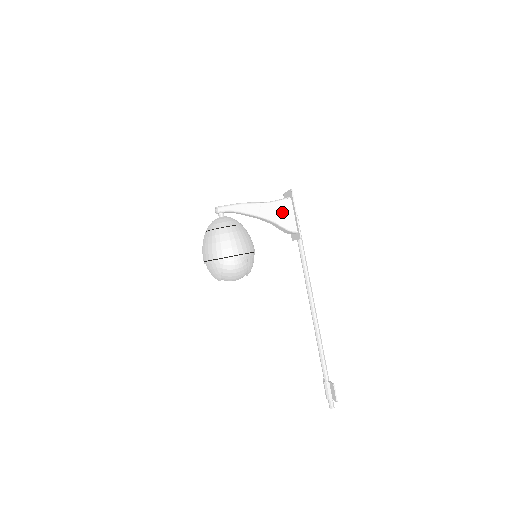
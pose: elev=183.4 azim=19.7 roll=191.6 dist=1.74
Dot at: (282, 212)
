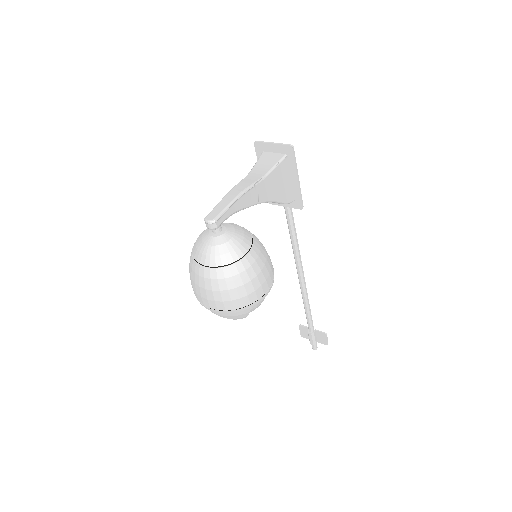
Dot at: (280, 182)
